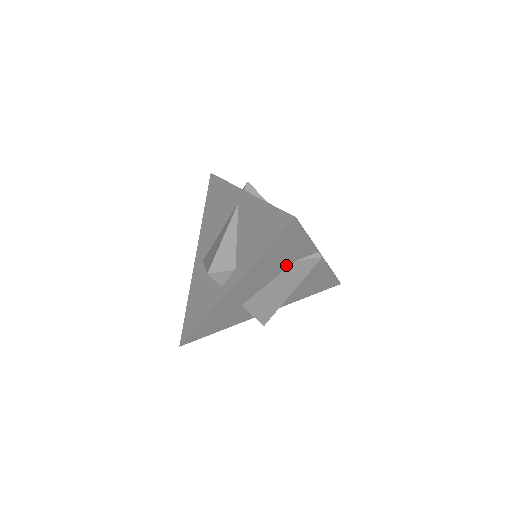
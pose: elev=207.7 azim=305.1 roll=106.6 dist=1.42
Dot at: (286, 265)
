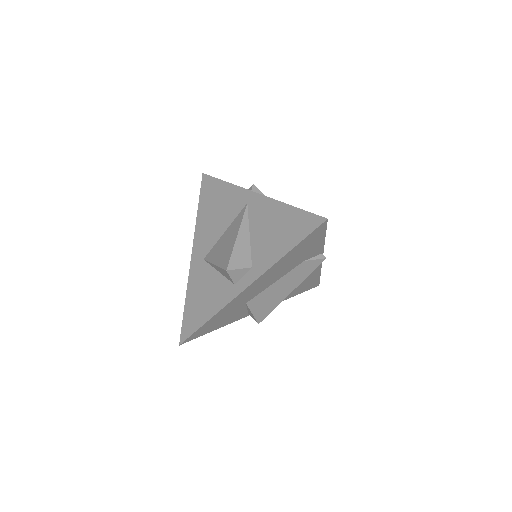
Dot at: (296, 264)
